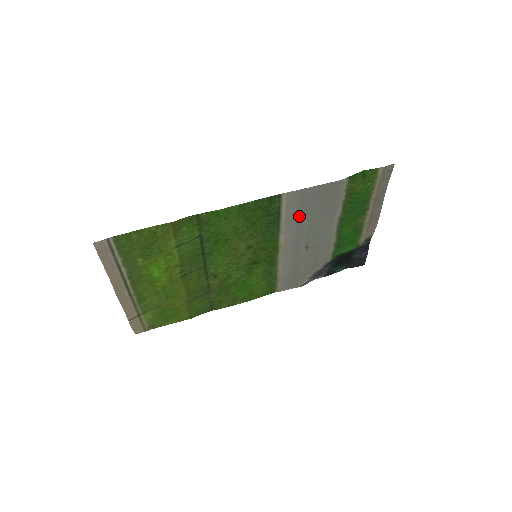
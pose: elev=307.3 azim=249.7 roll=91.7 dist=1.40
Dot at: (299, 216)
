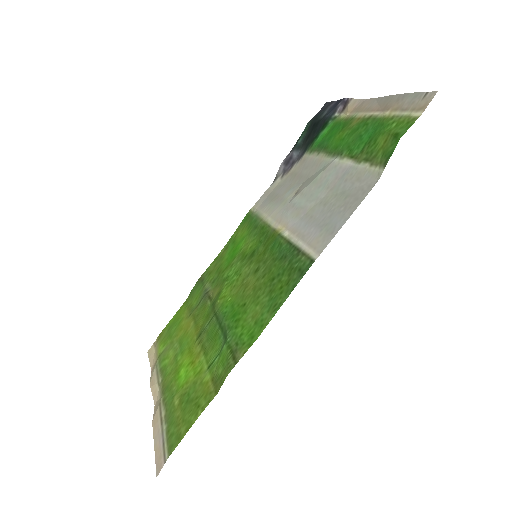
Dot at: (313, 221)
